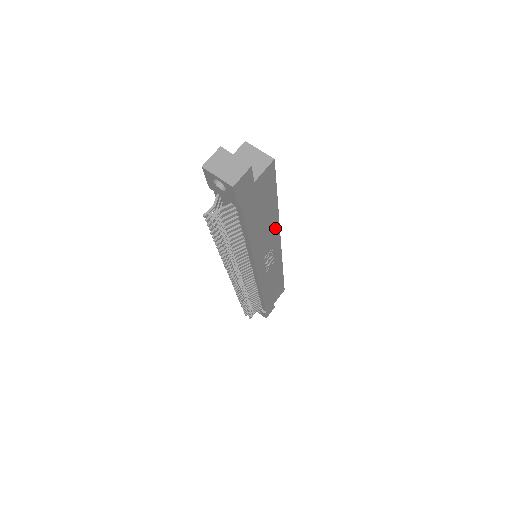
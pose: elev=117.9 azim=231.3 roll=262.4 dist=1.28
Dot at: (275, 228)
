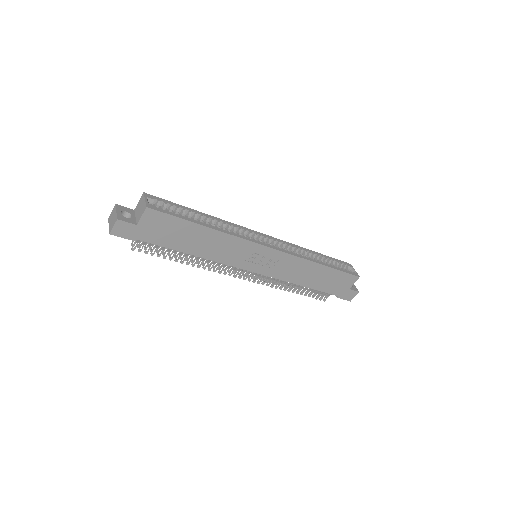
Dot at: (232, 240)
